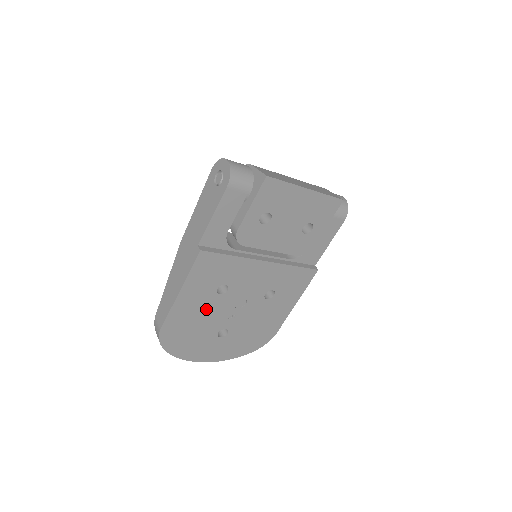
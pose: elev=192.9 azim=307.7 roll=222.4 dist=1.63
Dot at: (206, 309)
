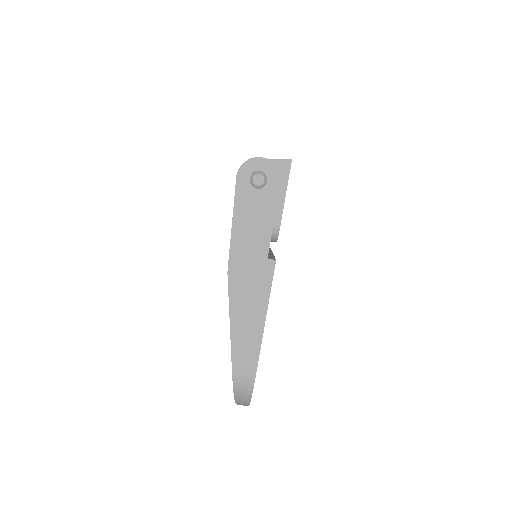
Dot at: occluded
